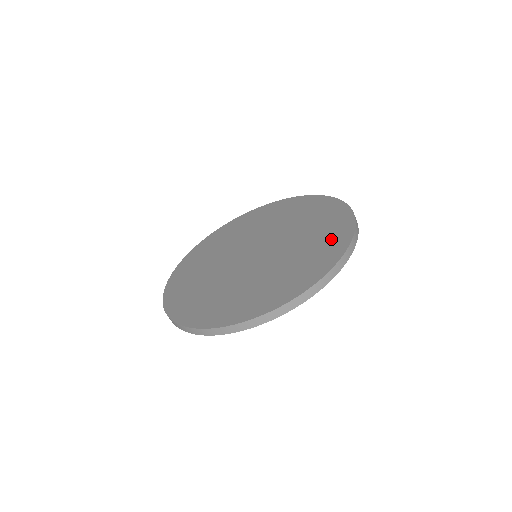
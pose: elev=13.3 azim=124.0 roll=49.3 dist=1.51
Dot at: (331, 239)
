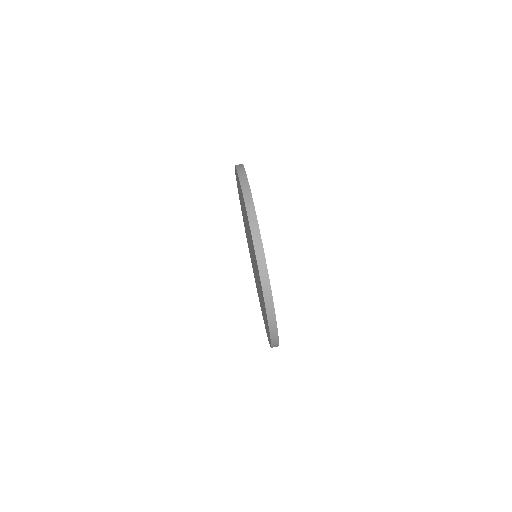
Dot at: occluded
